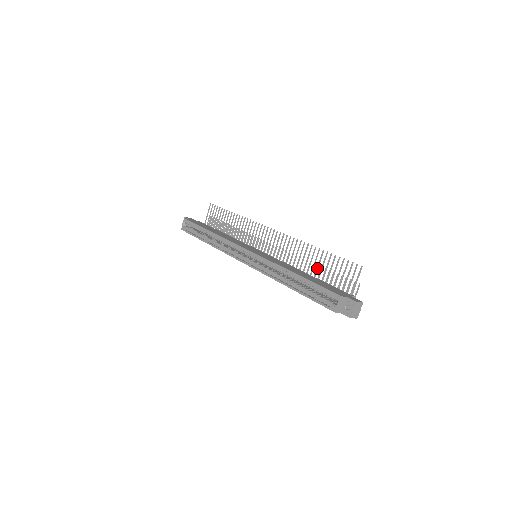
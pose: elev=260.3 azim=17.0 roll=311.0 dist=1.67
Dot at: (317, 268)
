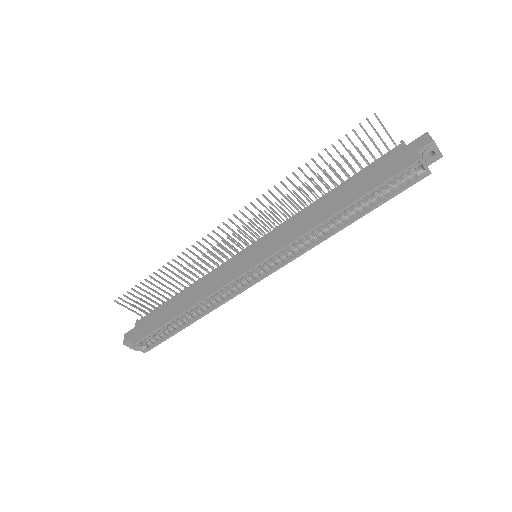
Dot at: (327, 177)
